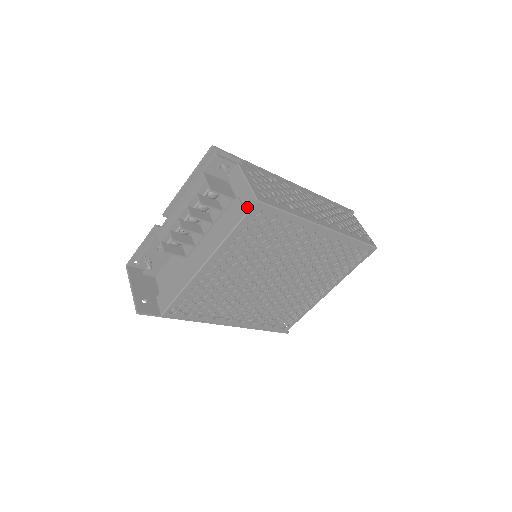
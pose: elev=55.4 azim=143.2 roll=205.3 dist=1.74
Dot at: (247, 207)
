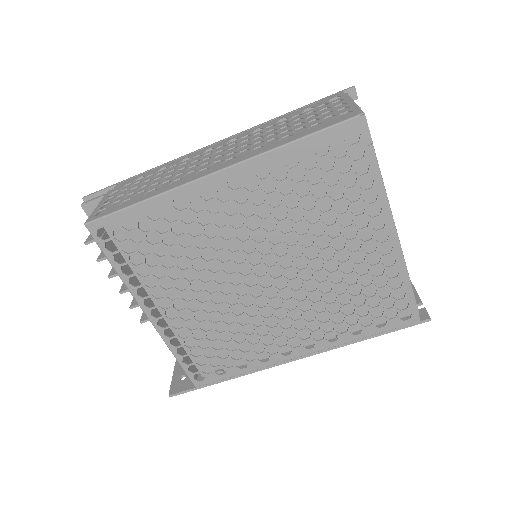
Dot at: (95, 237)
